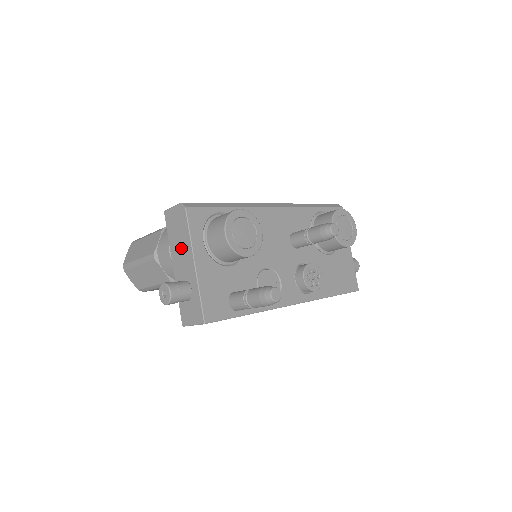
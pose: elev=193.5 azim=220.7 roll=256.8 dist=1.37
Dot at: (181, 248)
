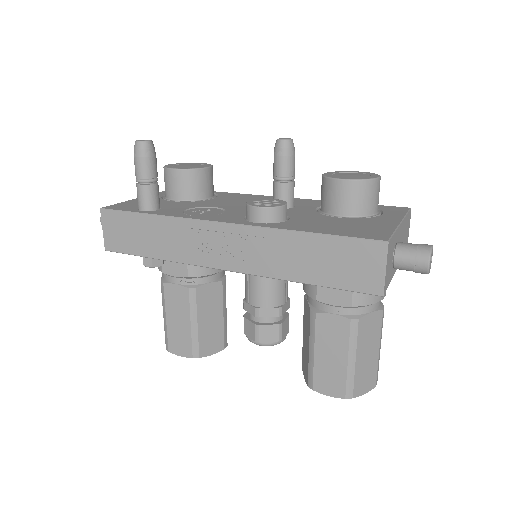
Dot at: occluded
